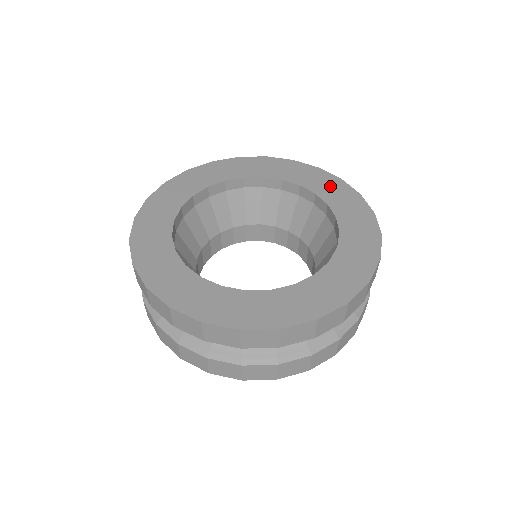
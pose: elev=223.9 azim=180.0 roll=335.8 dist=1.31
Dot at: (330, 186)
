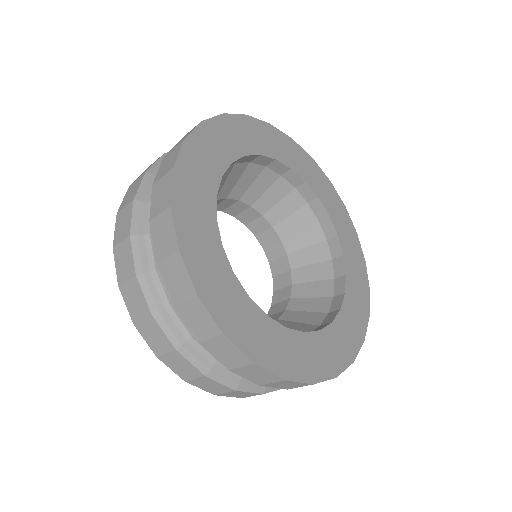
Dot at: (359, 283)
